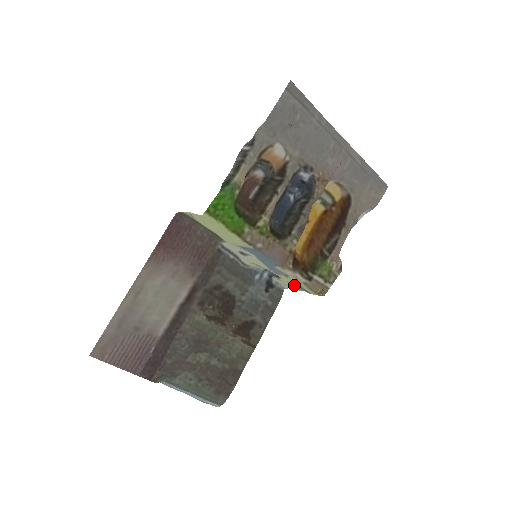
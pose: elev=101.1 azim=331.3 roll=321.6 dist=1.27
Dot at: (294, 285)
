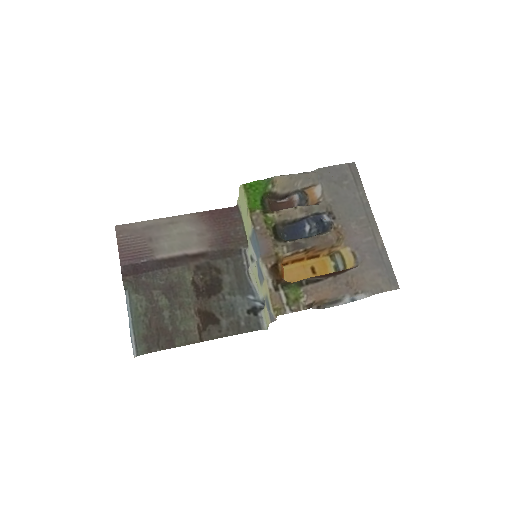
Dot at: (266, 304)
